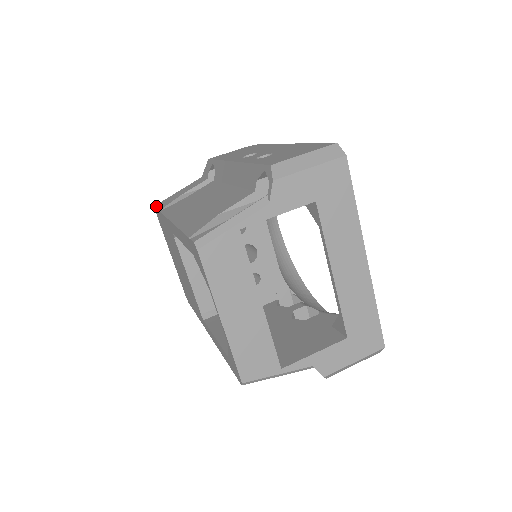
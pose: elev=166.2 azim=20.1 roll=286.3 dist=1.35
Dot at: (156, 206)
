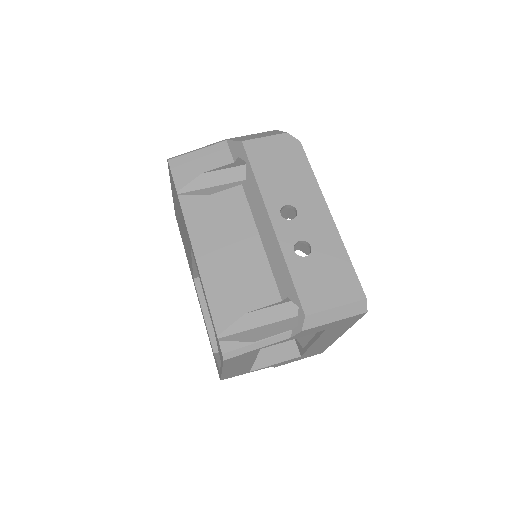
Dot at: (171, 167)
